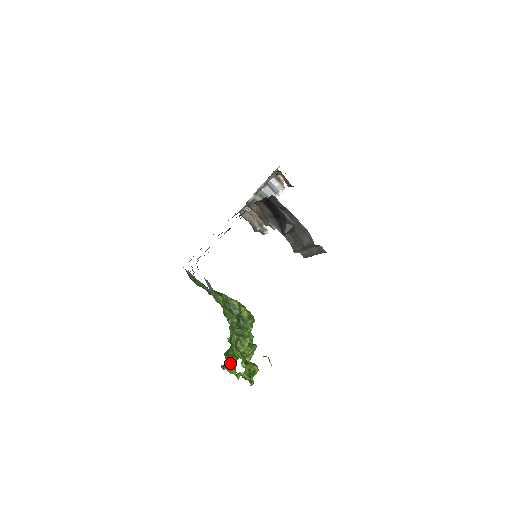
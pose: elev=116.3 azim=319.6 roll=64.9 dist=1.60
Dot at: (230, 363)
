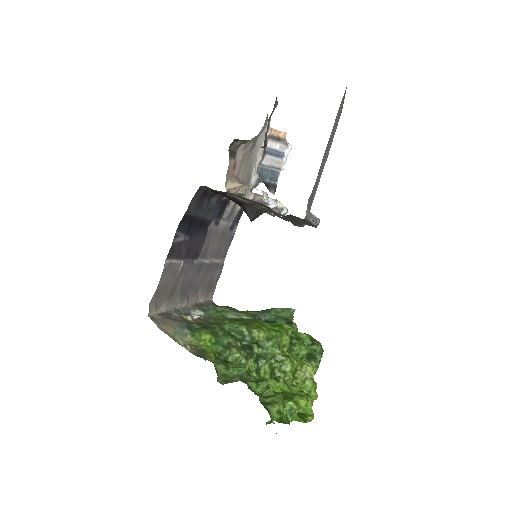
Dot at: occluded
